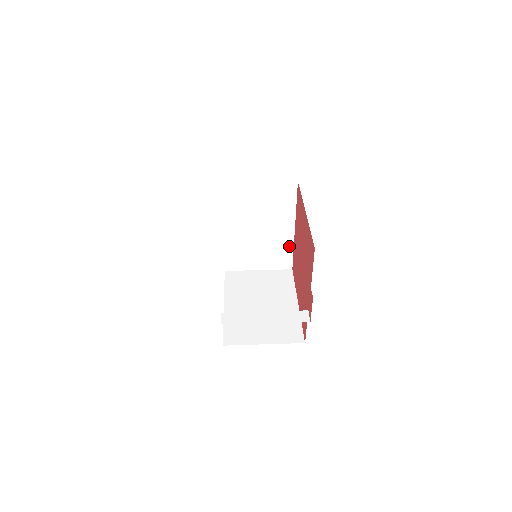
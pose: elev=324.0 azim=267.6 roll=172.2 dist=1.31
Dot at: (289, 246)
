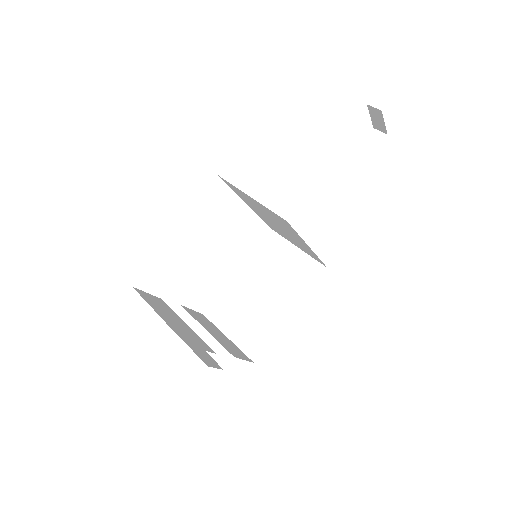
Dot at: (313, 253)
